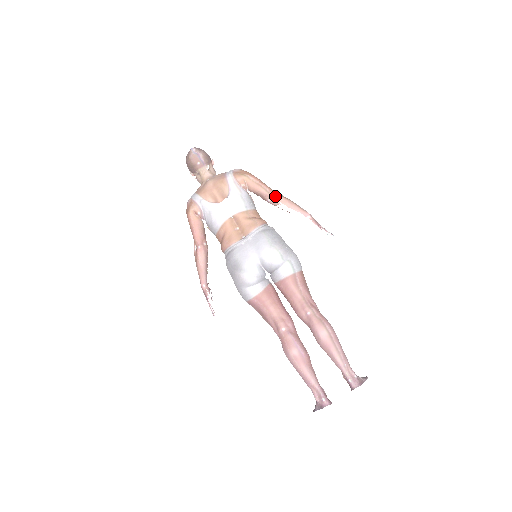
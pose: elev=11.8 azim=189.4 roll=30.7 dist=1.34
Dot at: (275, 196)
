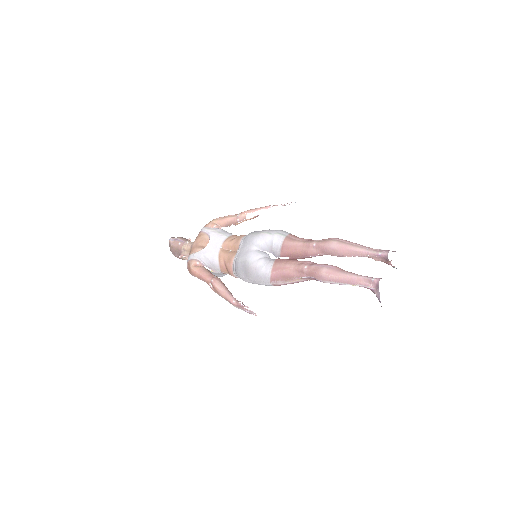
Dot at: (240, 214)
